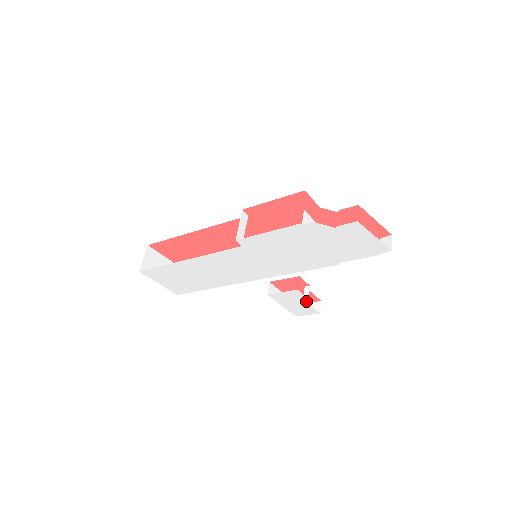
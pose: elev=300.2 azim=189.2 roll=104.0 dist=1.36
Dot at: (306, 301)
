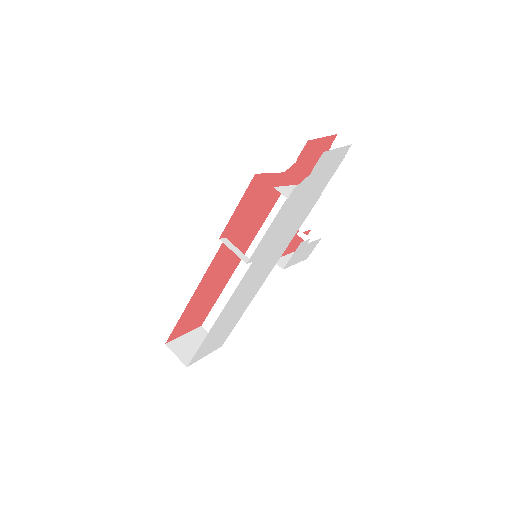
Dot at: occluded
